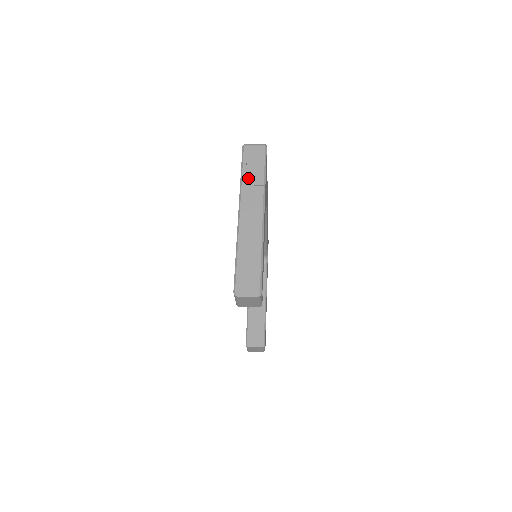
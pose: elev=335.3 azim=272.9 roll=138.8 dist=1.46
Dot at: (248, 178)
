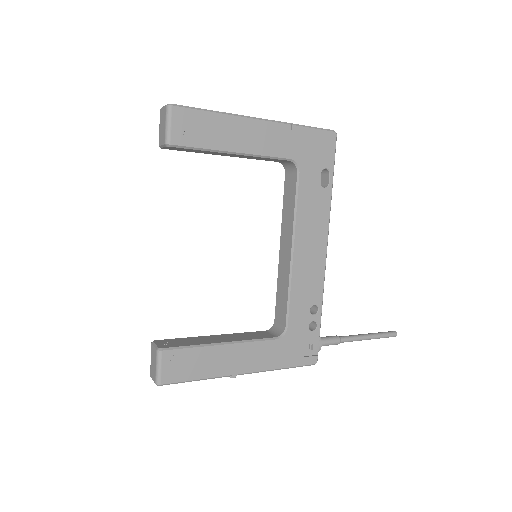
Dot at: occluded
